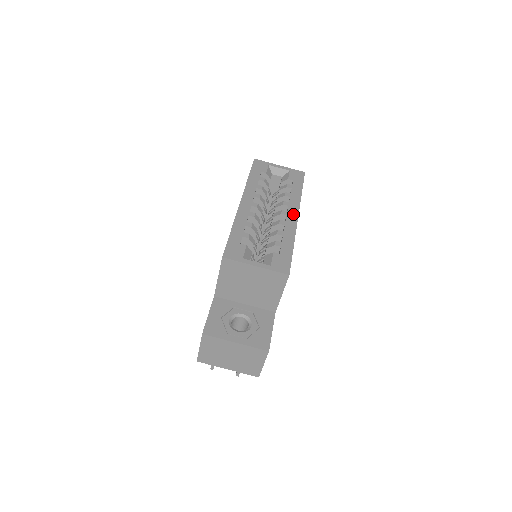
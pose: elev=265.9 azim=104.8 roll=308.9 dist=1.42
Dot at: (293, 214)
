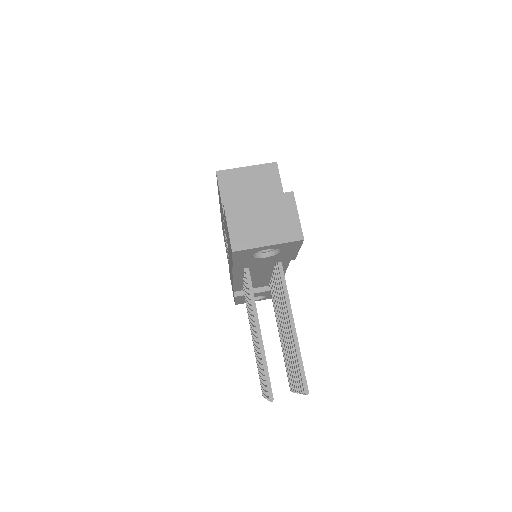
Dot at: occluded
